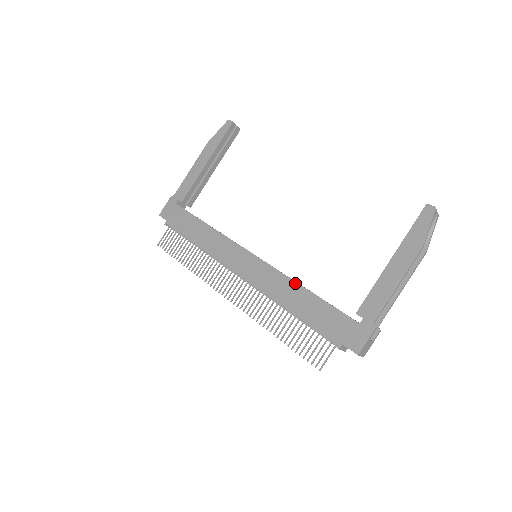
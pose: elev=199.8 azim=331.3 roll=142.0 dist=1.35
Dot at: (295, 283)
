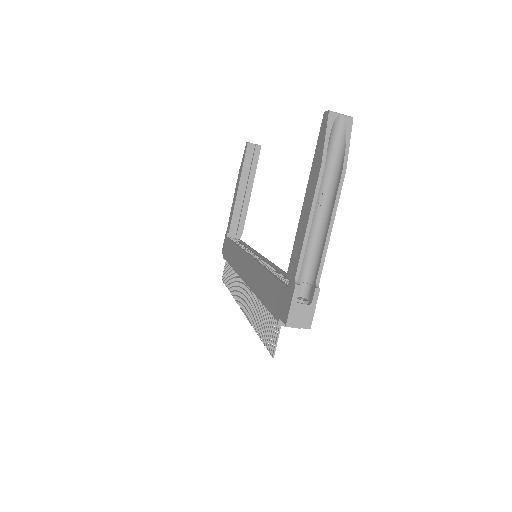
Dot at: (262, 268)
